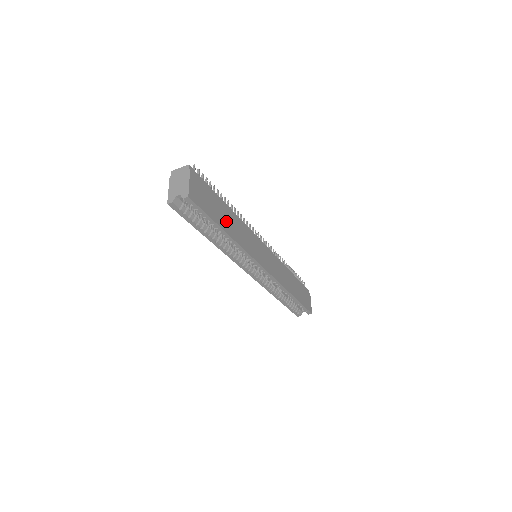
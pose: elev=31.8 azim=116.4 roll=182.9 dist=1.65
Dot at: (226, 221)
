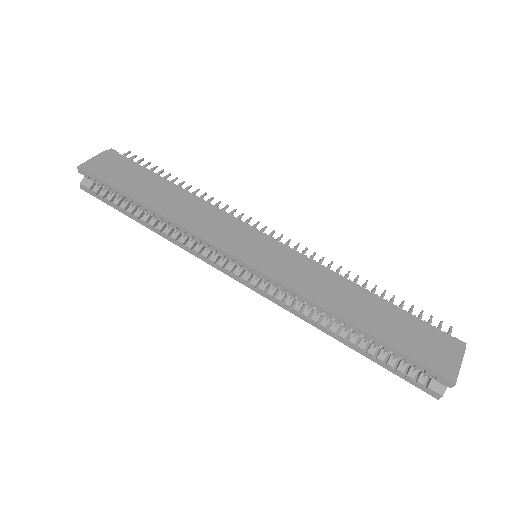
Dot at: (155, 196)
